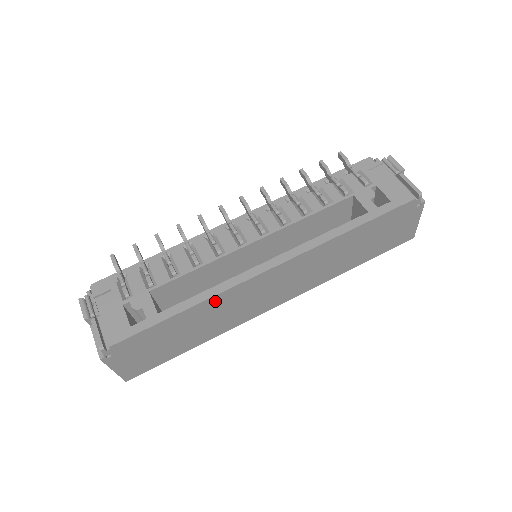
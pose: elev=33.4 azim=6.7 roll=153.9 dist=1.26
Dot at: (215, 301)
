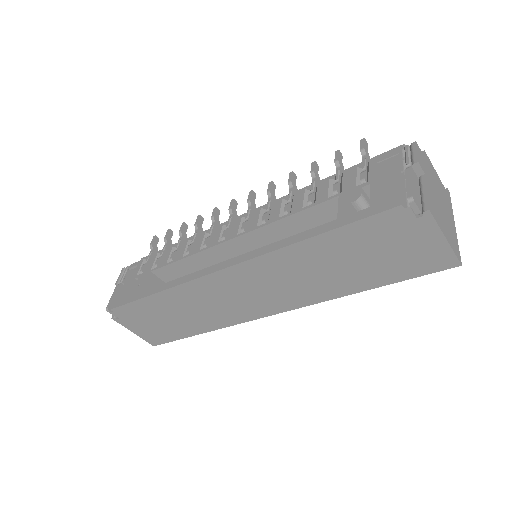
Dot at: (182, 291)
